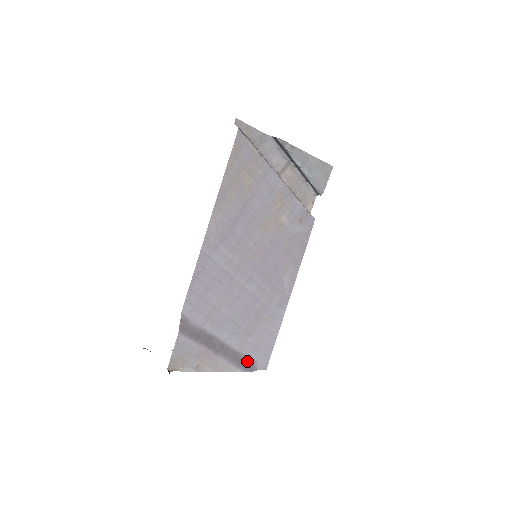
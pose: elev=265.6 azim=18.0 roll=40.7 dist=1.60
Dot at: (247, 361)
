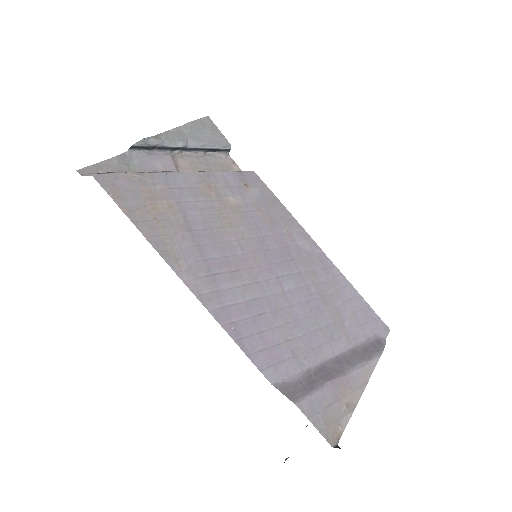
Dot at: (370, 344)
